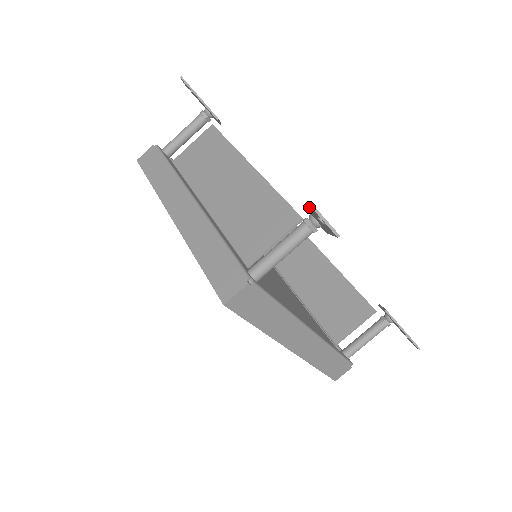
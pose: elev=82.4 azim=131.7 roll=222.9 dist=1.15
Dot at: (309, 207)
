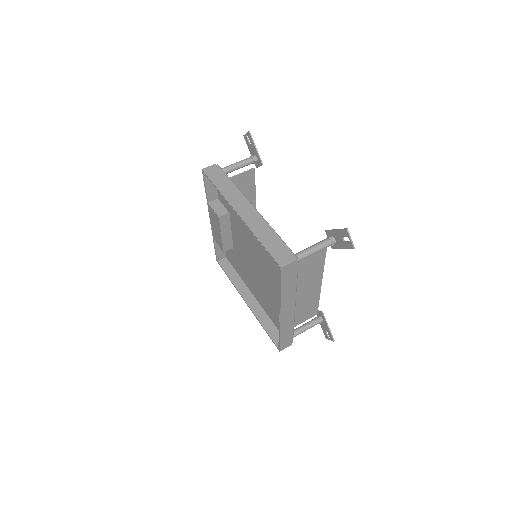
Dot at: (247, 143)
